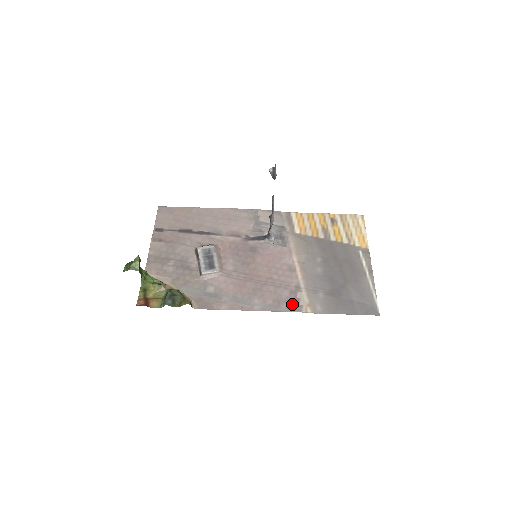
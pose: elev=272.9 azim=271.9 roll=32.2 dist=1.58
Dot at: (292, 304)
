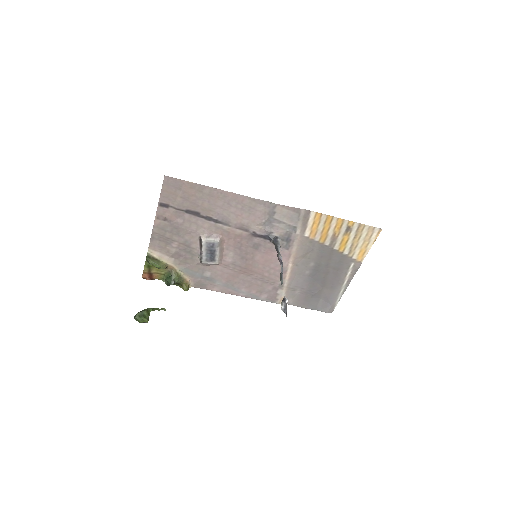
Dot at: (271, 297)
